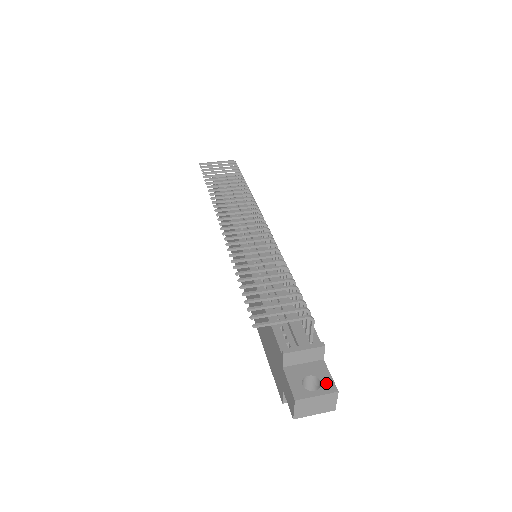
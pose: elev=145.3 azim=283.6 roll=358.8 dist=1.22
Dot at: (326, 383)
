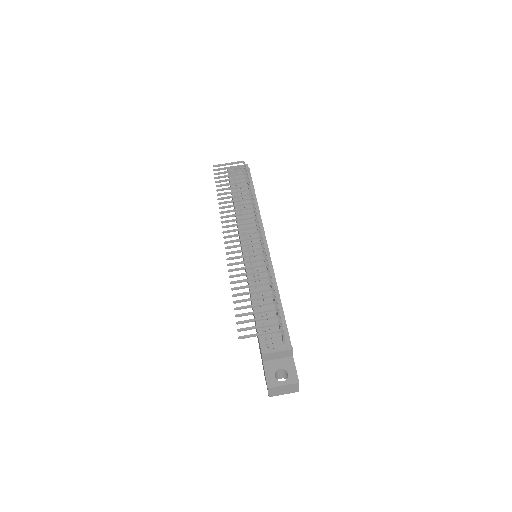
Dot at: (291, 375)
